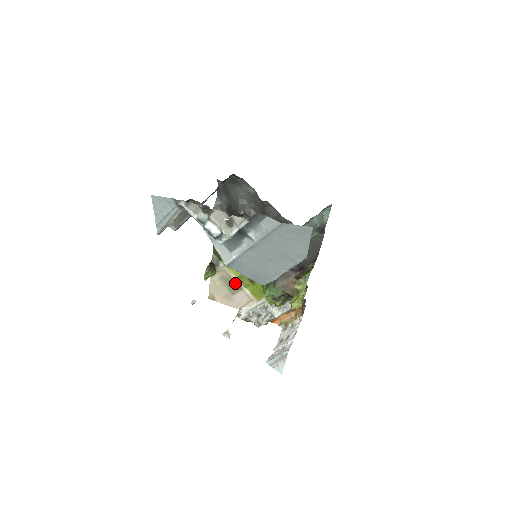
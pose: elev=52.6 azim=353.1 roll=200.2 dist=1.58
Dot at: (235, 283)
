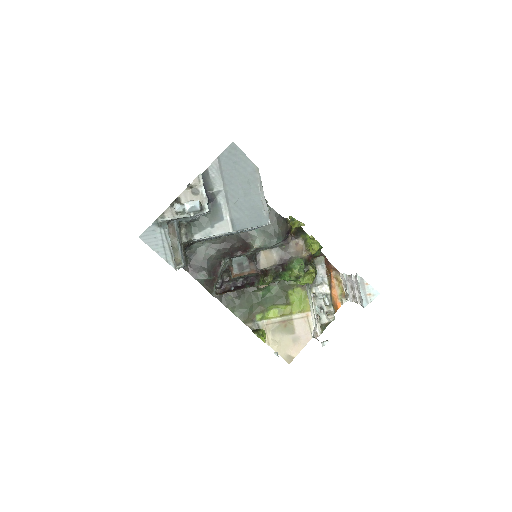
Dot at: (283, 322)
